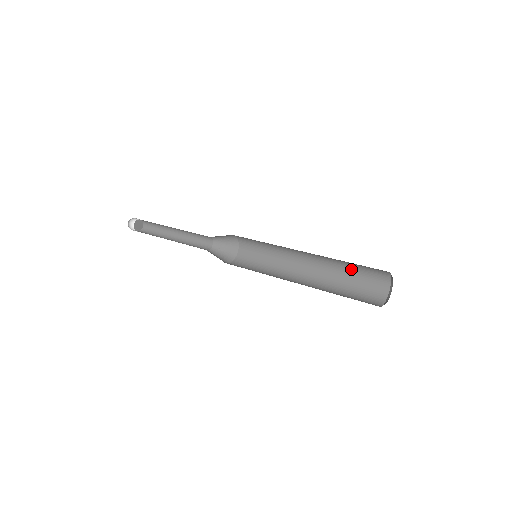
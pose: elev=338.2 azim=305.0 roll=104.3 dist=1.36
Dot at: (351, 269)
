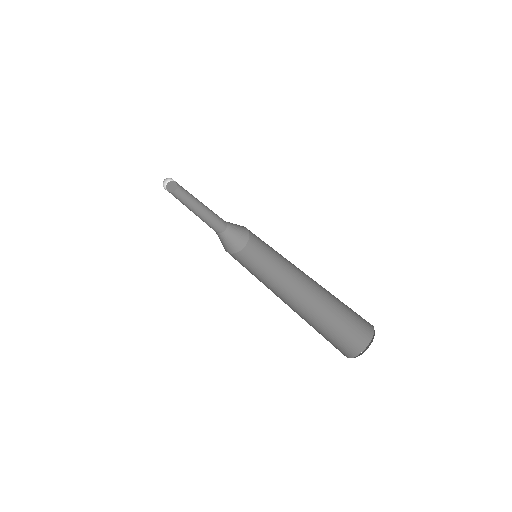
Dot at: occluded
